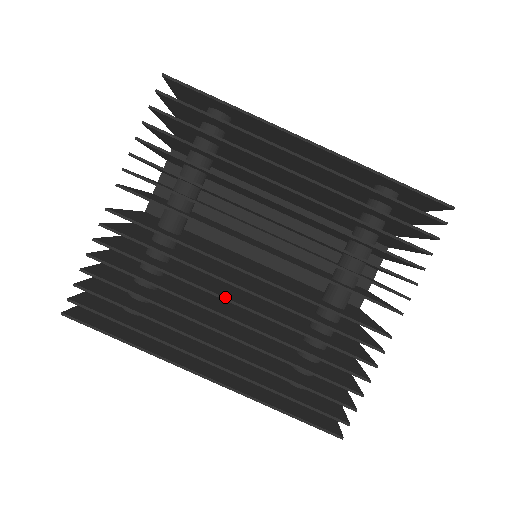
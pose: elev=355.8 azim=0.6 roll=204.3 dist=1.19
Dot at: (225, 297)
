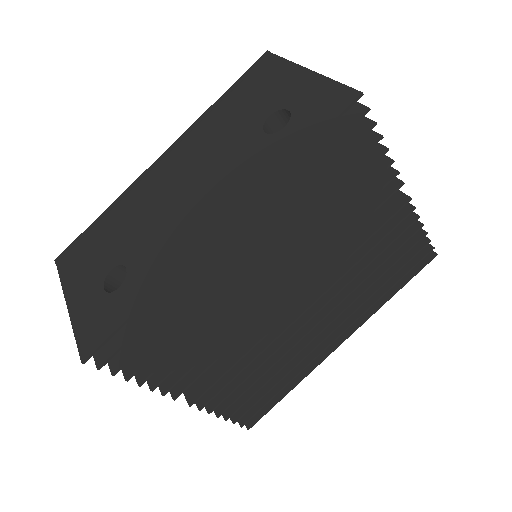
Dot at: (303, 324)
